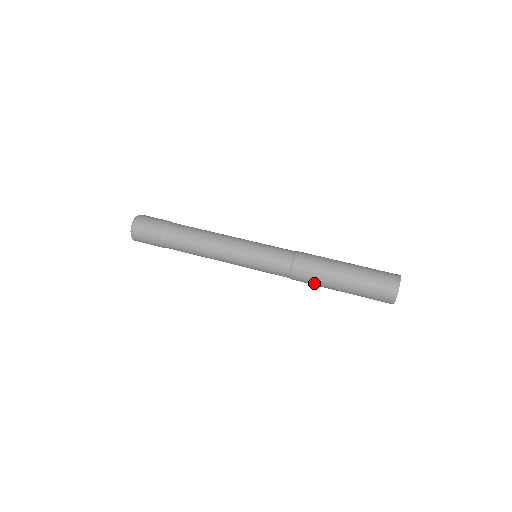
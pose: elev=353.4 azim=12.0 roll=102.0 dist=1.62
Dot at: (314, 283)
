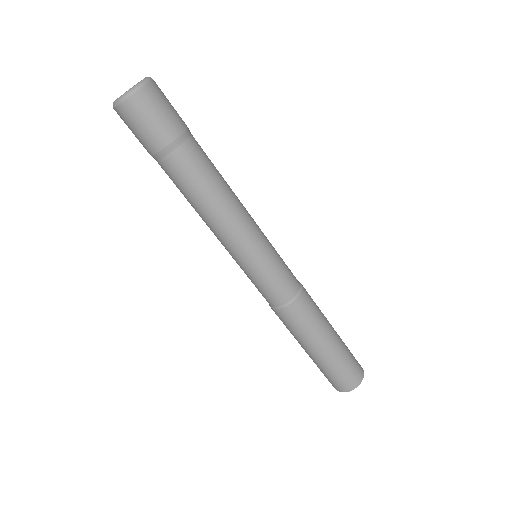
Dot at: (289, 329)
